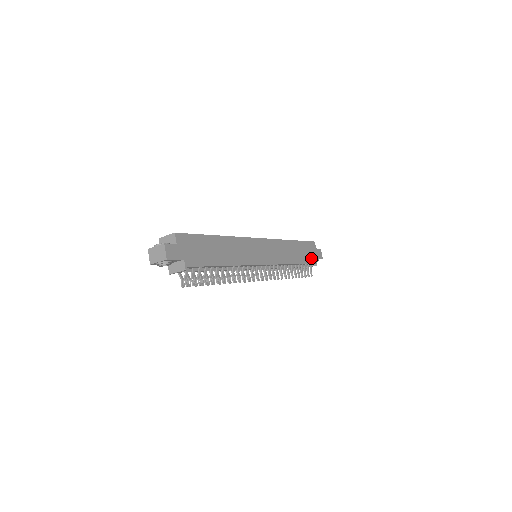
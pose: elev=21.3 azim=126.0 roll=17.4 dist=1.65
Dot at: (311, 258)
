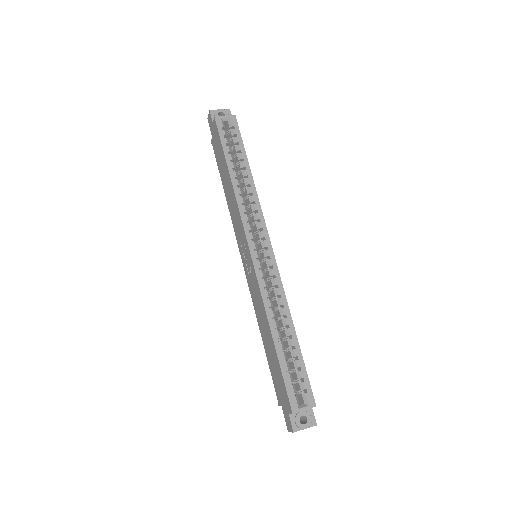
Dot at: occluded
